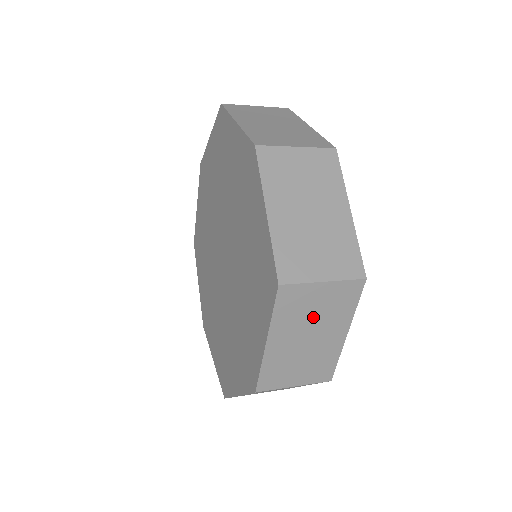
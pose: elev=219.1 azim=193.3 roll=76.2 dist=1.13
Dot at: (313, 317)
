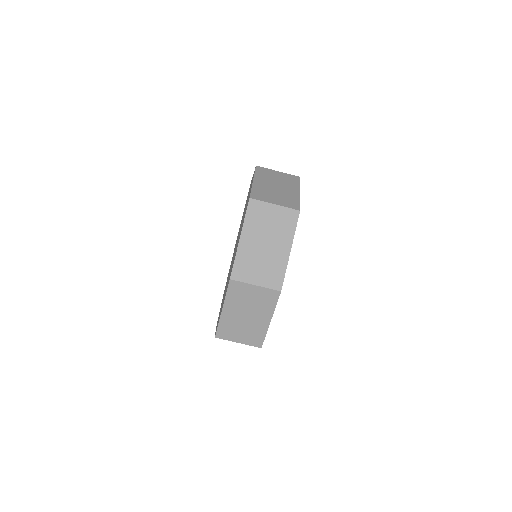
Dot at: (269, 228)
